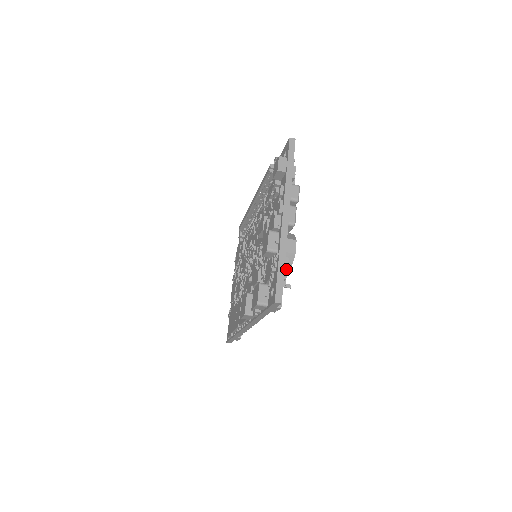
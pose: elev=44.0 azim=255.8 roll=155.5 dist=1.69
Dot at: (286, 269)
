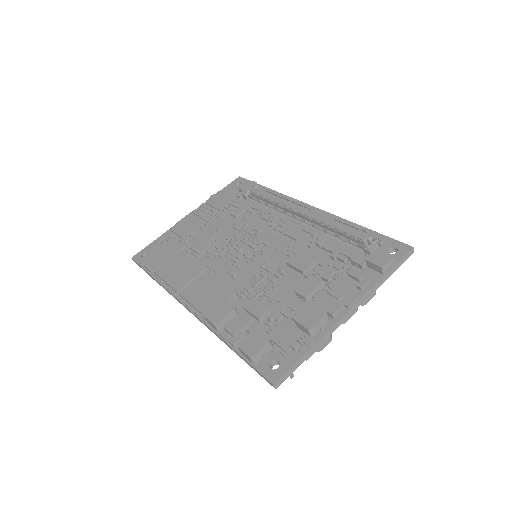
Dot at: occluded
